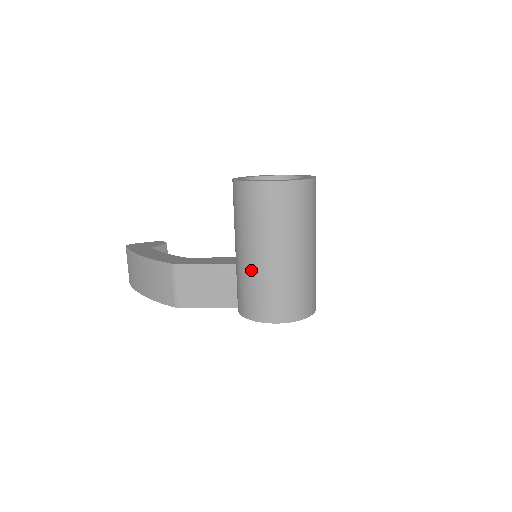
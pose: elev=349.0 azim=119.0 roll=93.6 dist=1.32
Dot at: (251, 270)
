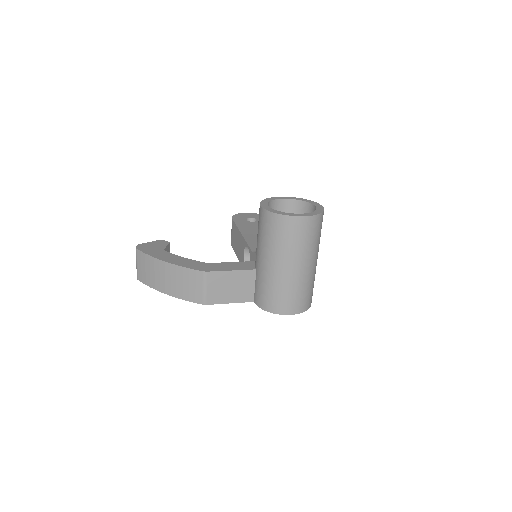
Dot at: (278, 278)
